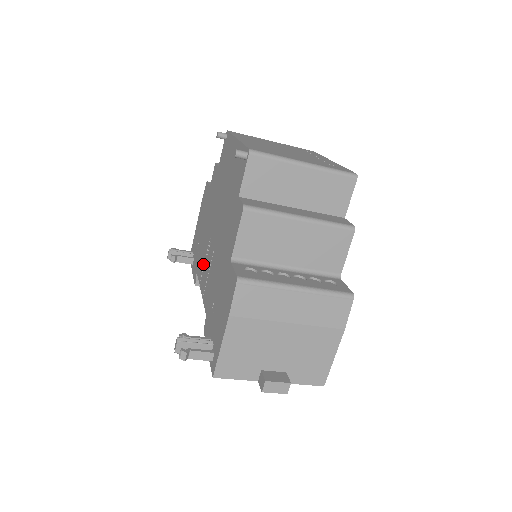
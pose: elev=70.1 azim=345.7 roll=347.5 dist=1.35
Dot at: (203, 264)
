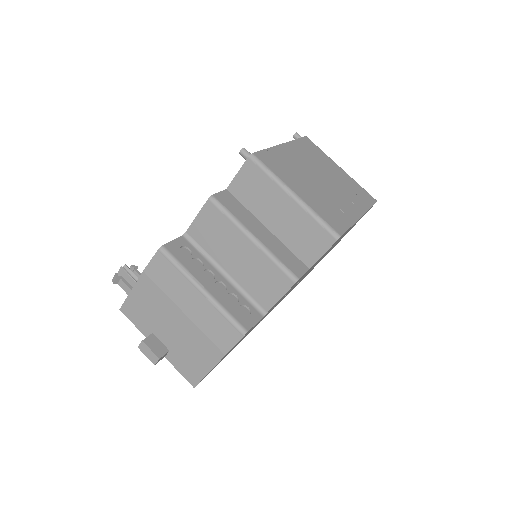
Dot at: occluded
